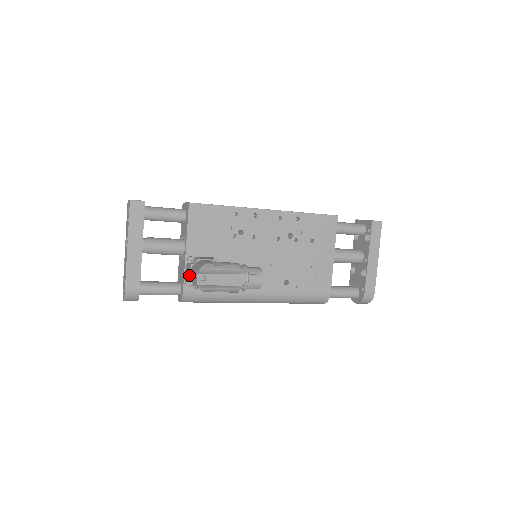
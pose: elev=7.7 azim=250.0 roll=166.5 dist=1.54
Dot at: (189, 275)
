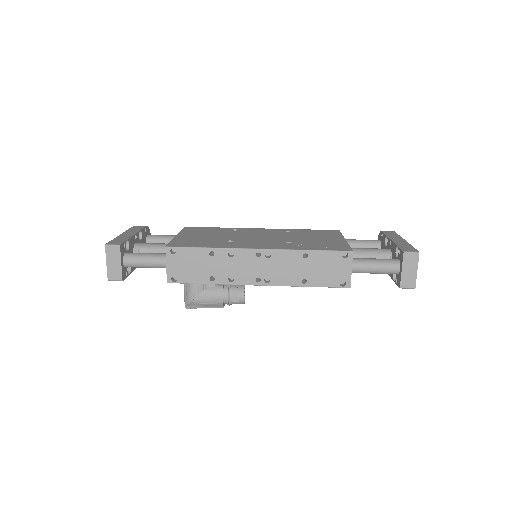
Dot at: occluded
